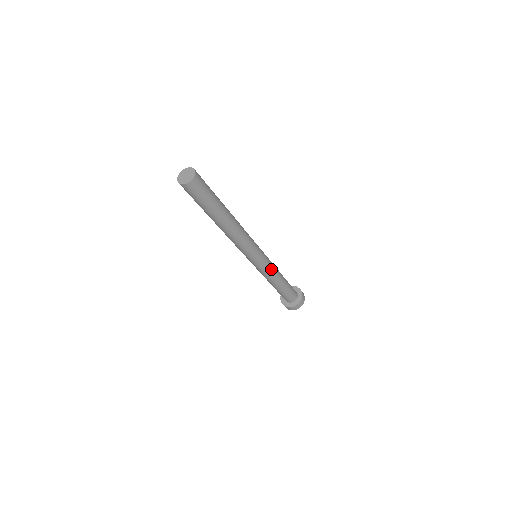
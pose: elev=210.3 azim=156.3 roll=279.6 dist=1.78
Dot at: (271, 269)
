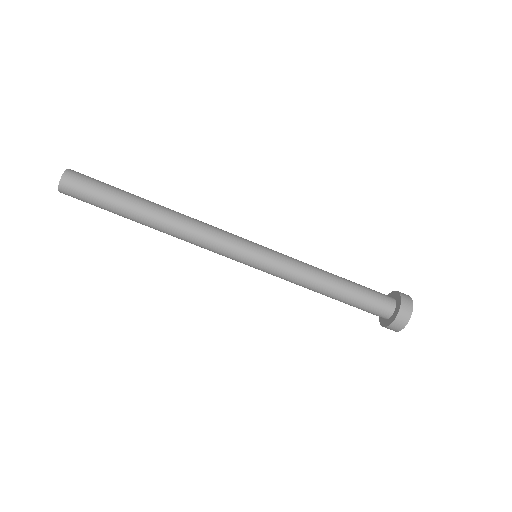
Dot at: (293, 262)
